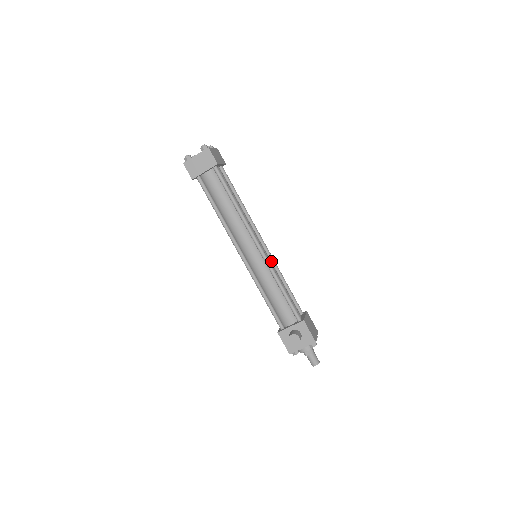
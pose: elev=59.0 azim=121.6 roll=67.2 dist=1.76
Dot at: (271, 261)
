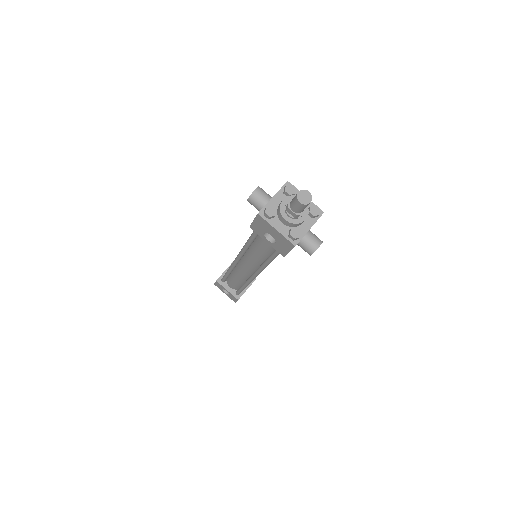
Dot at: occluded
